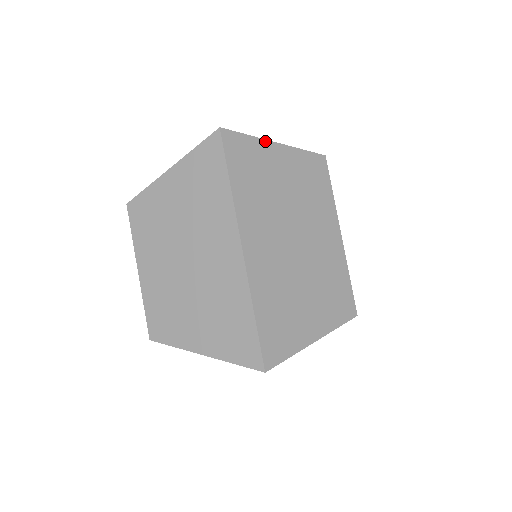
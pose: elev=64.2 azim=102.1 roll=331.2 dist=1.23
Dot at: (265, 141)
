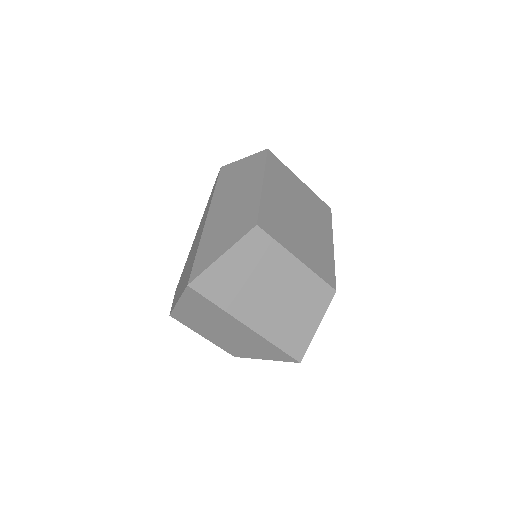
Dot at: (216, 262)
